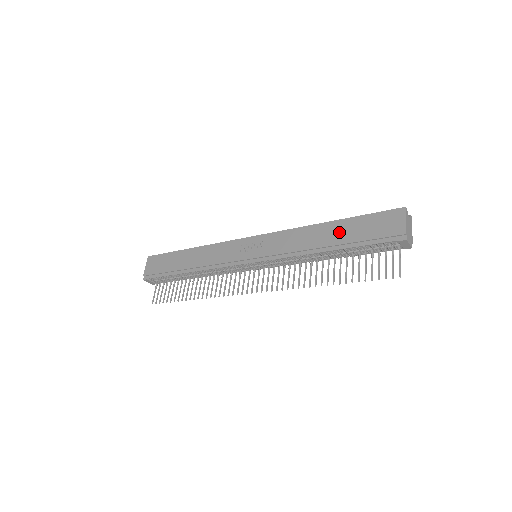
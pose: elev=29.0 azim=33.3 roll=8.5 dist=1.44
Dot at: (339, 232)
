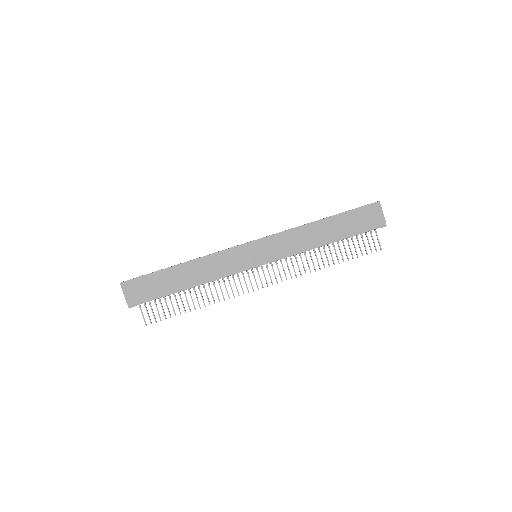
Dot at: (335, 227)
